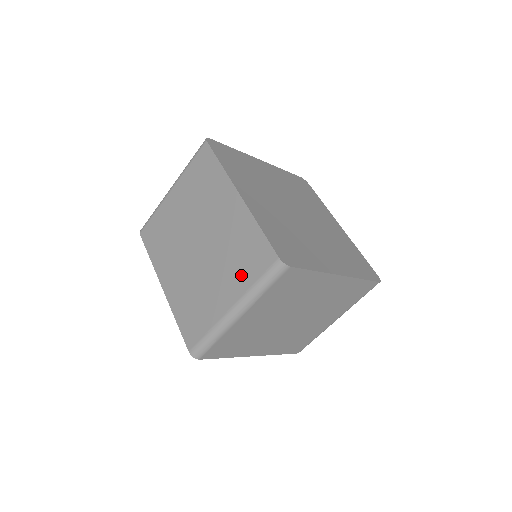
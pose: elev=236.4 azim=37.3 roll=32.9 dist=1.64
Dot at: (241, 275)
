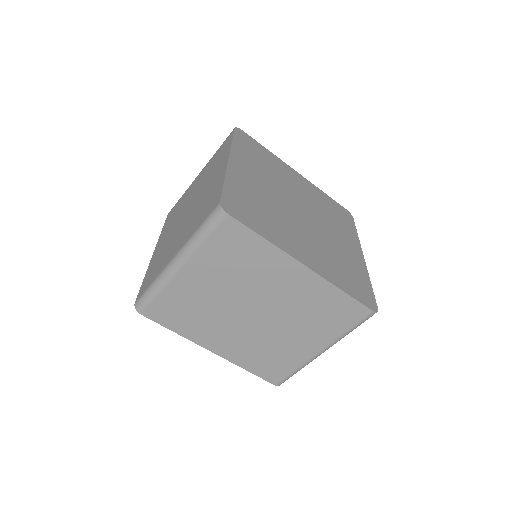
Dot at: (328, 329)
